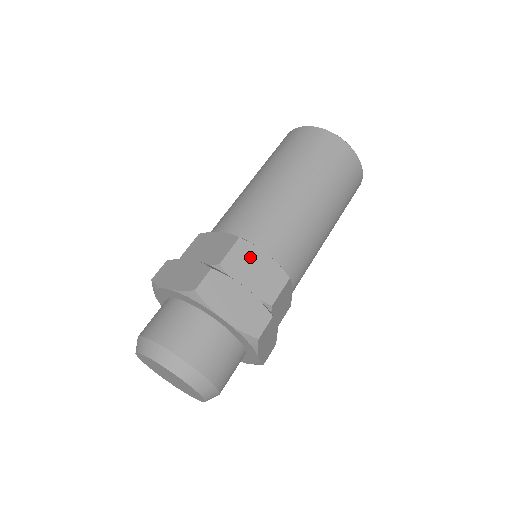
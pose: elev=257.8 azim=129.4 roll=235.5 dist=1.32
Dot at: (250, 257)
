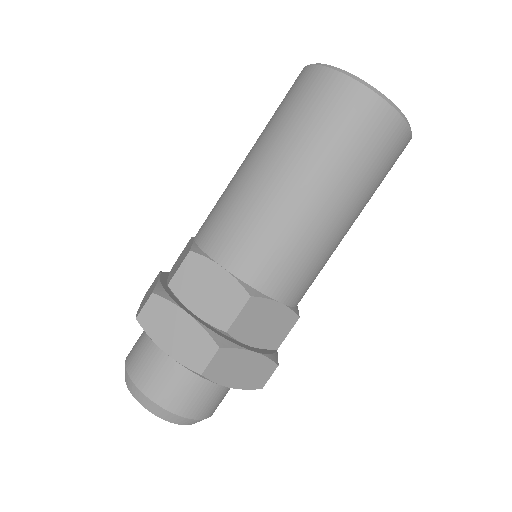
Dot at: (261, 313)
